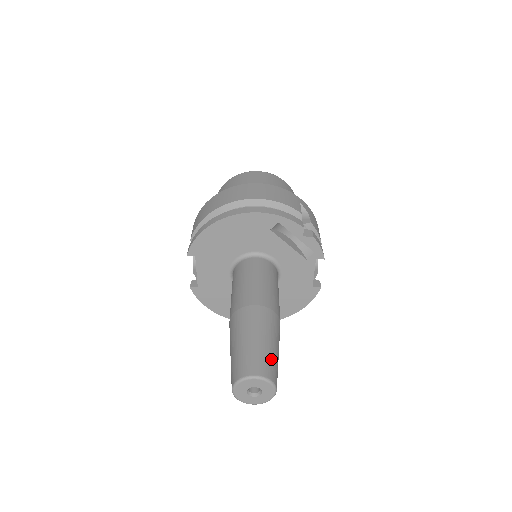
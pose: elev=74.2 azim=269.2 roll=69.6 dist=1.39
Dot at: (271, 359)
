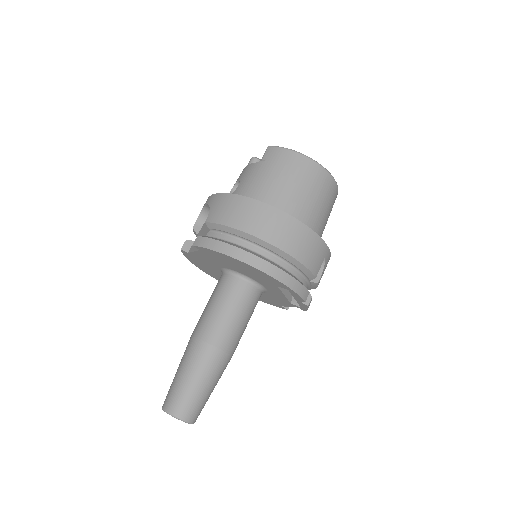
Dot at: (203, 404)
